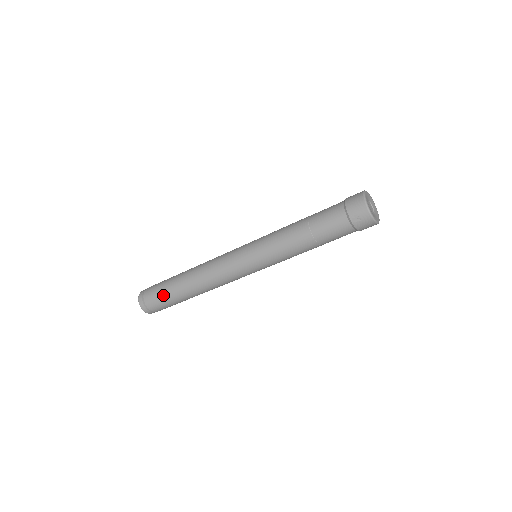
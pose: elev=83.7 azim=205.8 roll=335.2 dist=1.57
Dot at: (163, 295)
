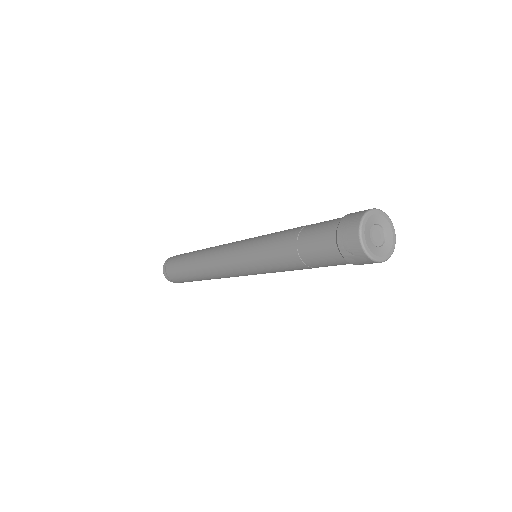
Dot at: (178, 271)
